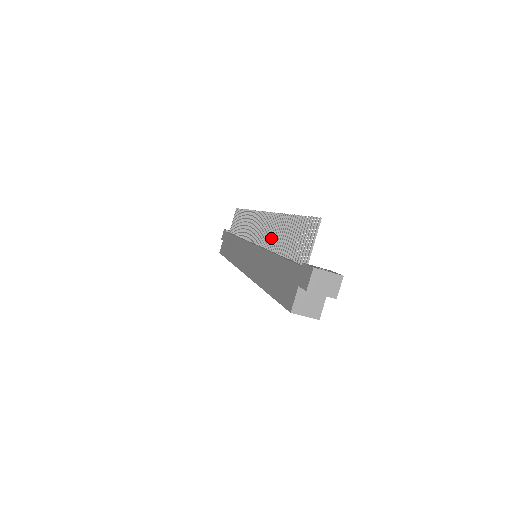
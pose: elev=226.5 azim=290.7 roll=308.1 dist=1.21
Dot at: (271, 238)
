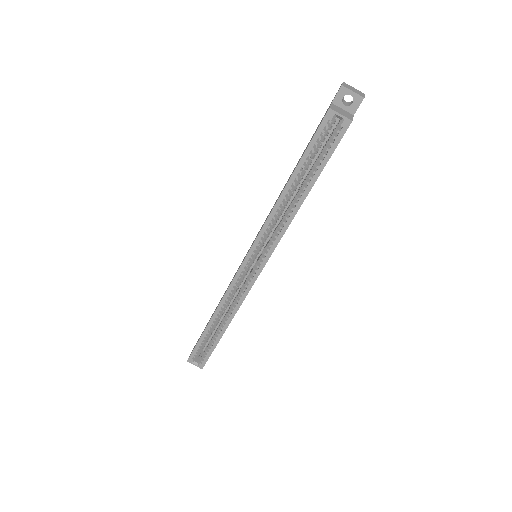
Dot at: occluded
